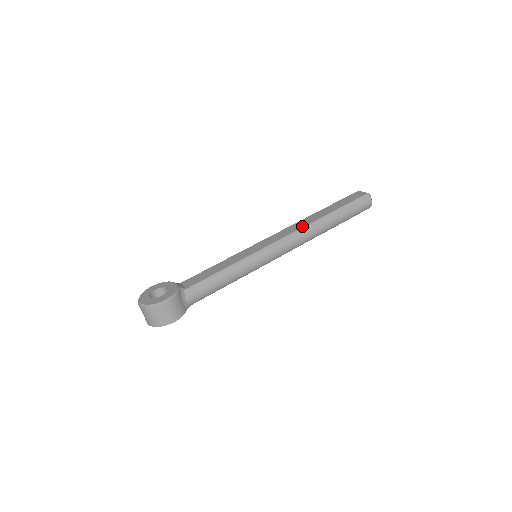
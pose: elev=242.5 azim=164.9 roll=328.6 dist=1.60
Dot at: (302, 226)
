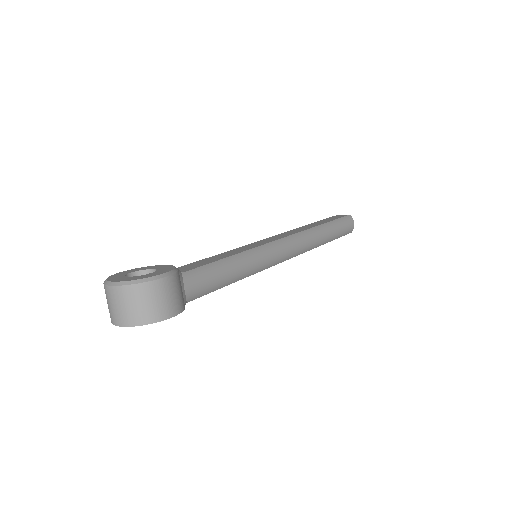
Dot at: (301, 230)
